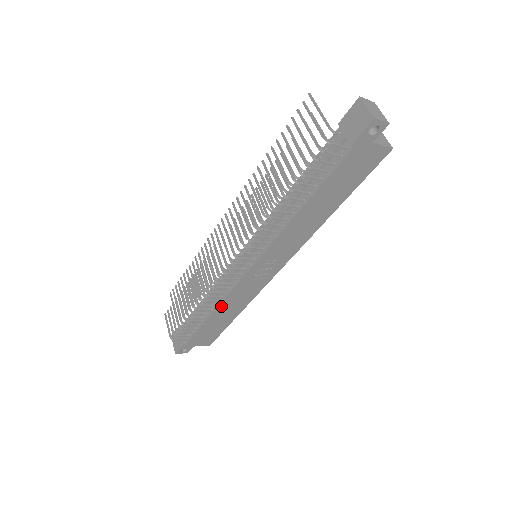
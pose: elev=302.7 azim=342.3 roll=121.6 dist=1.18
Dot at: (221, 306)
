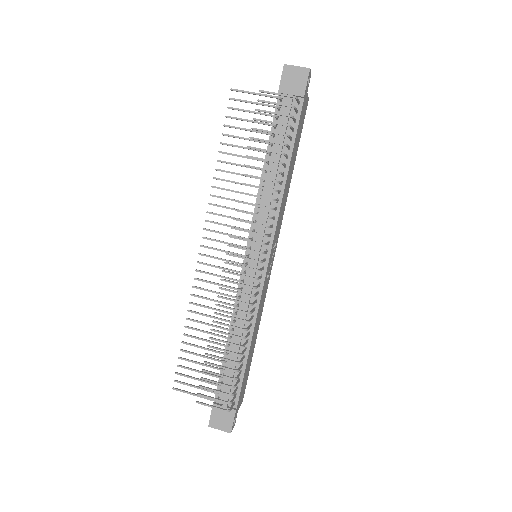
Dot at: (254, 329)
